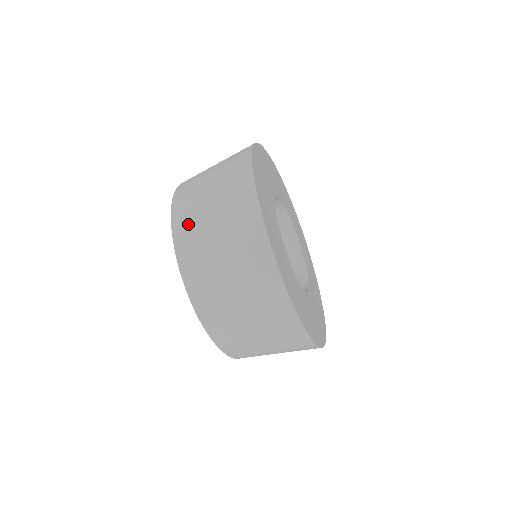
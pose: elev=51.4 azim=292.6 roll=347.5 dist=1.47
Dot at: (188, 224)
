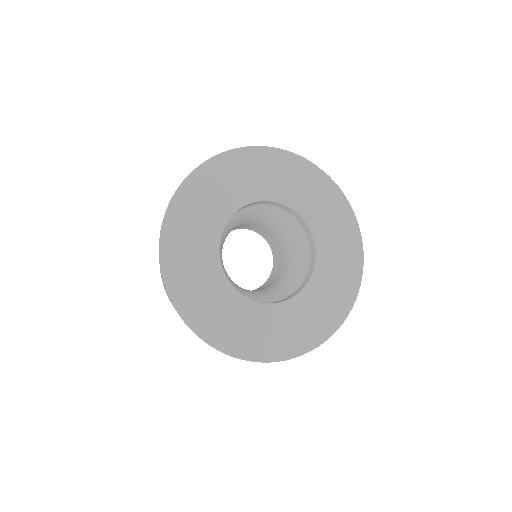
Dot at: occluded
